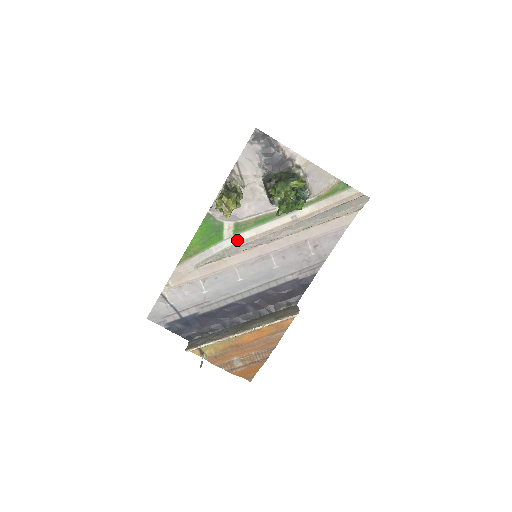
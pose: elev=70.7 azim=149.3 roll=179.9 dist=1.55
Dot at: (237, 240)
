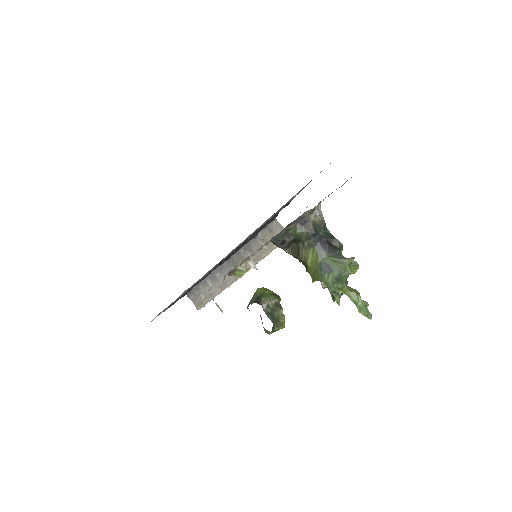
Dot at: occluded
